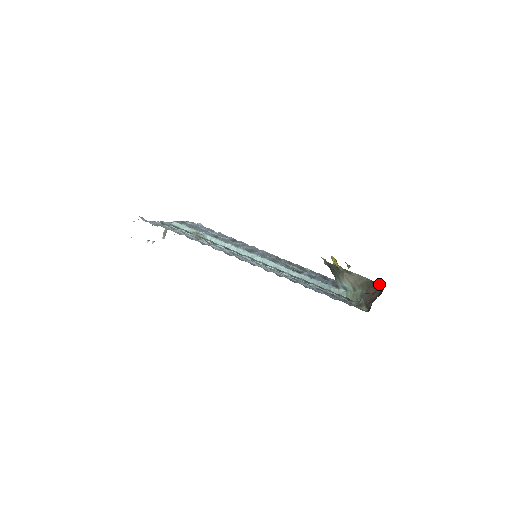
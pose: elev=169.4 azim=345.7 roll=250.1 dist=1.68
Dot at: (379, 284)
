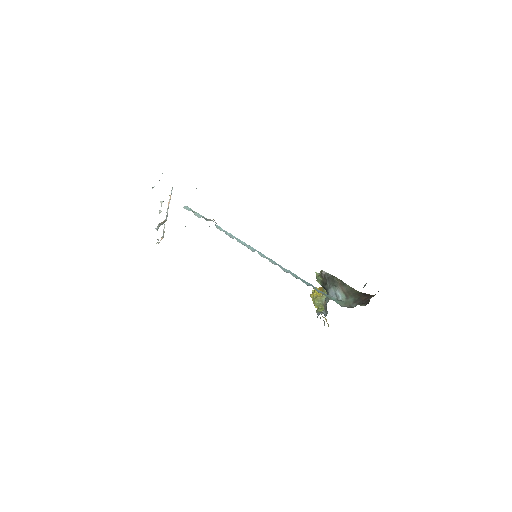
Dot at: occluded
